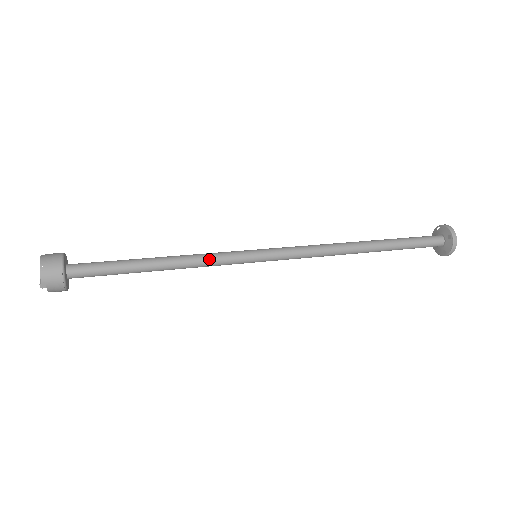
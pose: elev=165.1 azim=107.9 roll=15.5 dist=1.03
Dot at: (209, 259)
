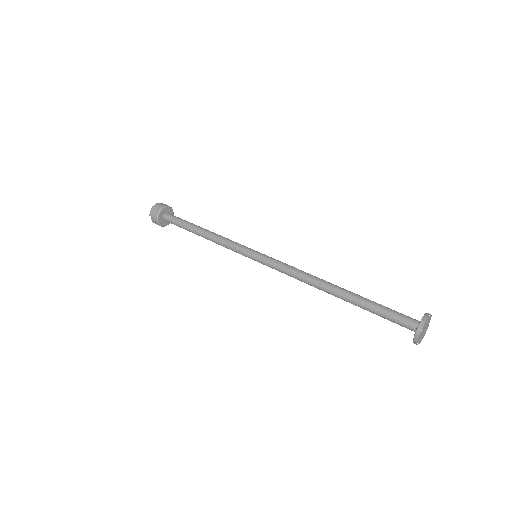
Dot at: (226, 242)
